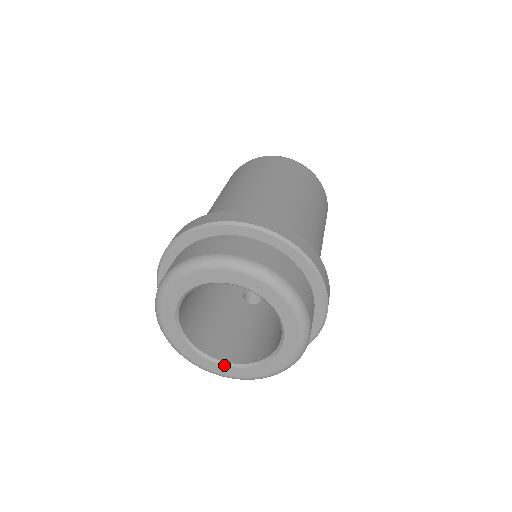
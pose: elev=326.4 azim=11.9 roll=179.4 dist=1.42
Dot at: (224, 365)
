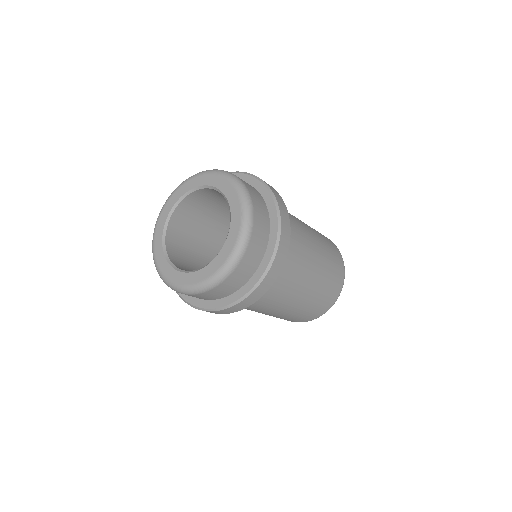
Dot at: (165, 255)
